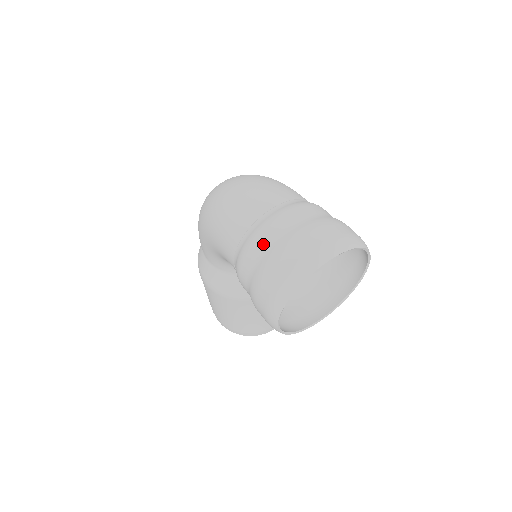
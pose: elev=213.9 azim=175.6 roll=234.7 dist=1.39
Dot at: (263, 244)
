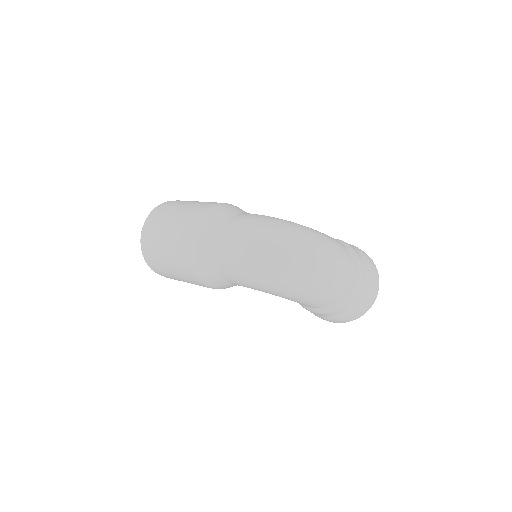
Dot at: (352, 303)
